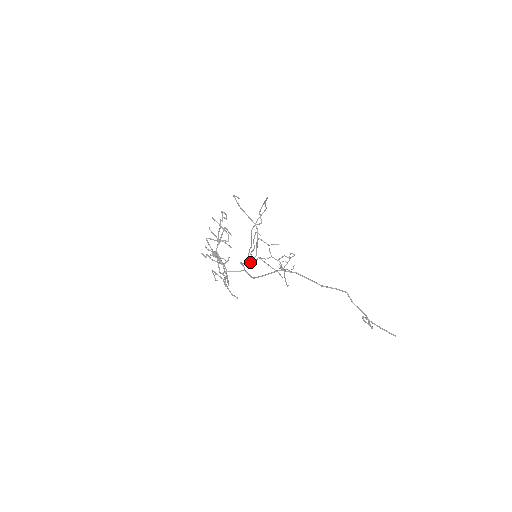
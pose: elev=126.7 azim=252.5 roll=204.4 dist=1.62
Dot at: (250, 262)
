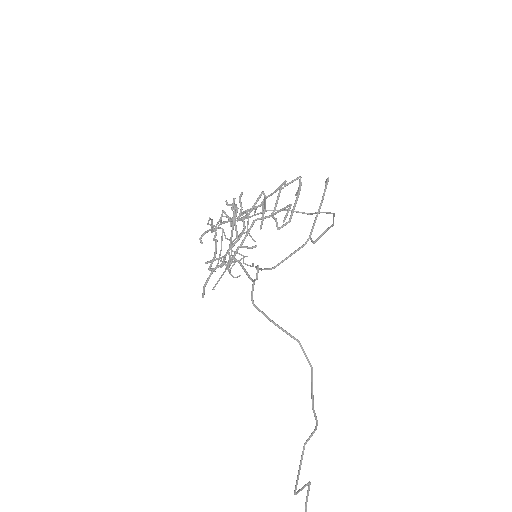
Dot at: occluded
